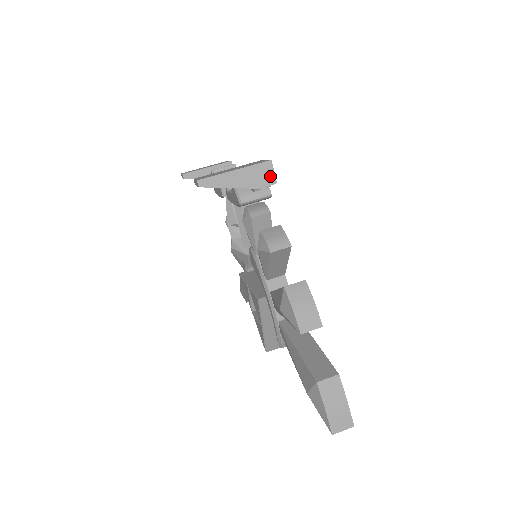
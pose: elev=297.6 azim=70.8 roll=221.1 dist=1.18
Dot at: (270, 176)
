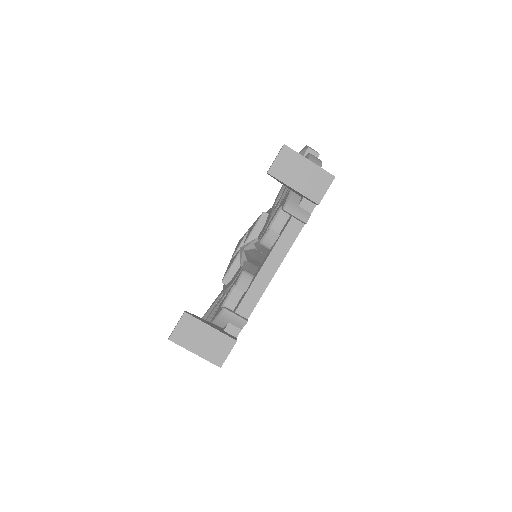
Dot at: occluded
